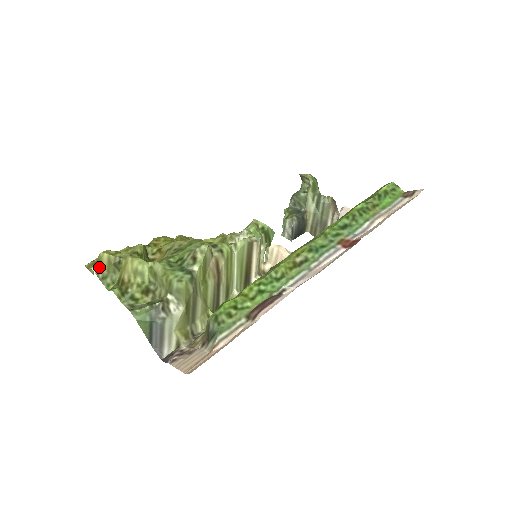
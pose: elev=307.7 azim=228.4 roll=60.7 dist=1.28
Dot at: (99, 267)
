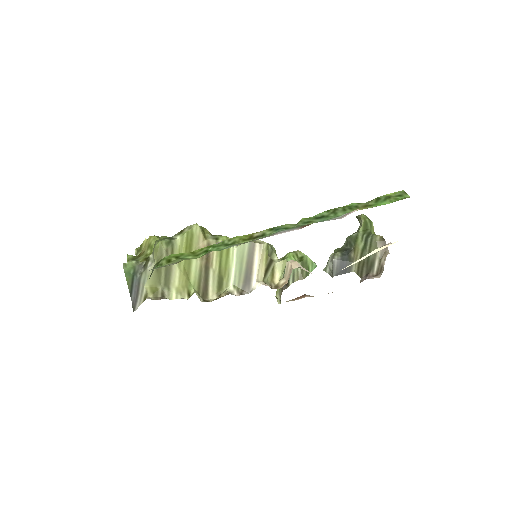
Dot at: (140, 250)
